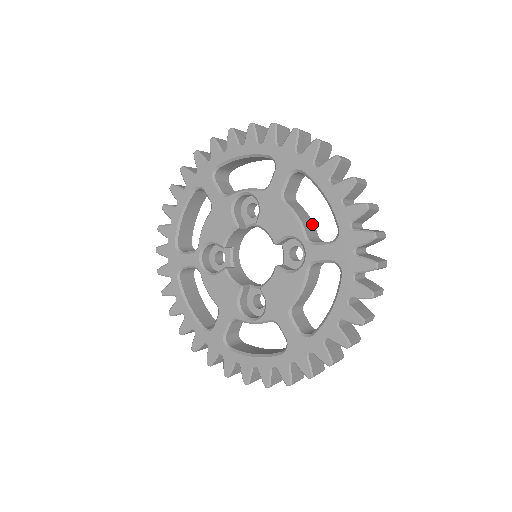
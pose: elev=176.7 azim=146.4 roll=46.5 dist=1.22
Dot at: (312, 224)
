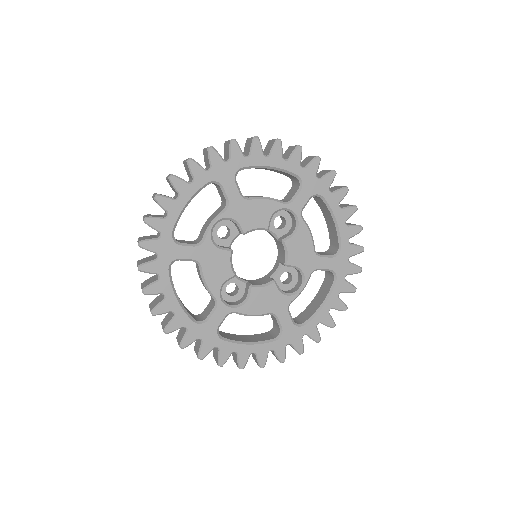
Dot at: occluded
